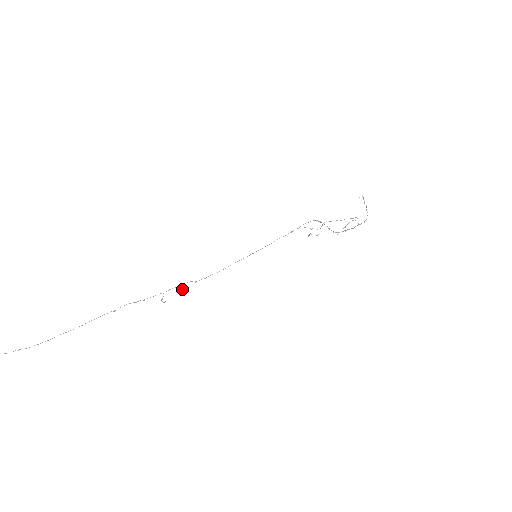
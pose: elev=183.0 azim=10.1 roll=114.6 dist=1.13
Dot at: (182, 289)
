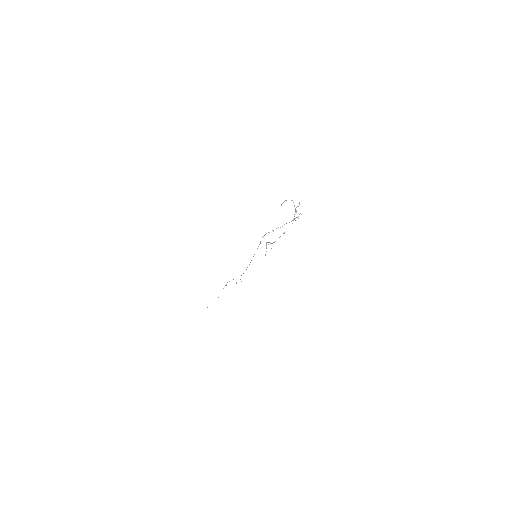
Dot at: occluded
